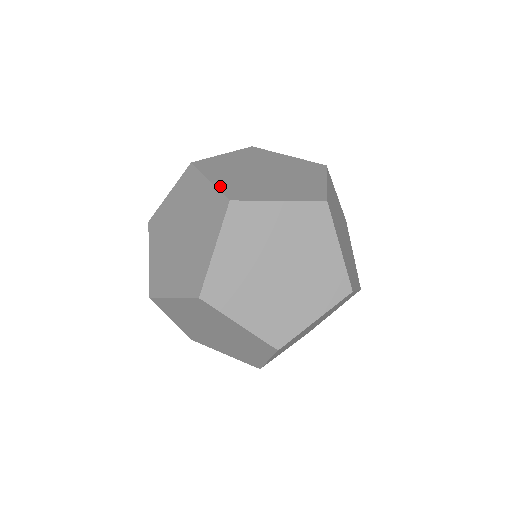
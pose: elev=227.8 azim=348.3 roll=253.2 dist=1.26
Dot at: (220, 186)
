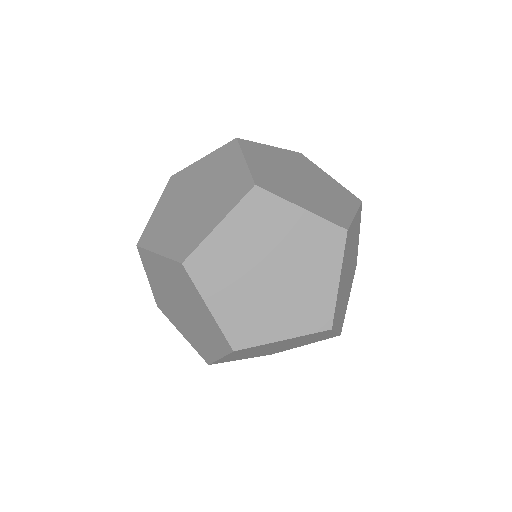
Dot at: occluded
